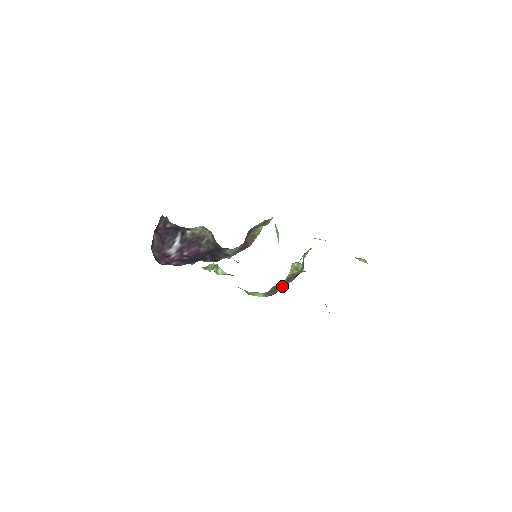
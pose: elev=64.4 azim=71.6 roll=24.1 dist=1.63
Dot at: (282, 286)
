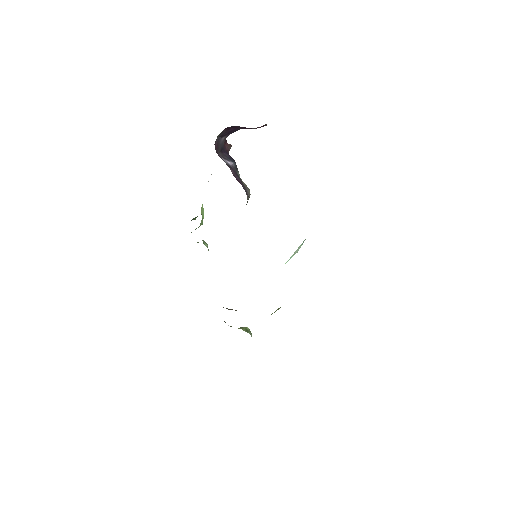
Dot at: occluded
